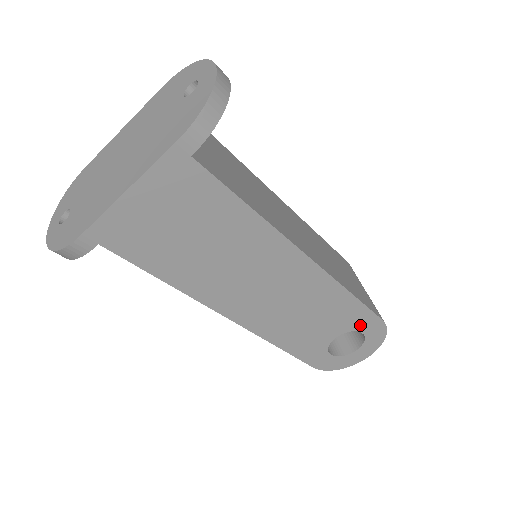
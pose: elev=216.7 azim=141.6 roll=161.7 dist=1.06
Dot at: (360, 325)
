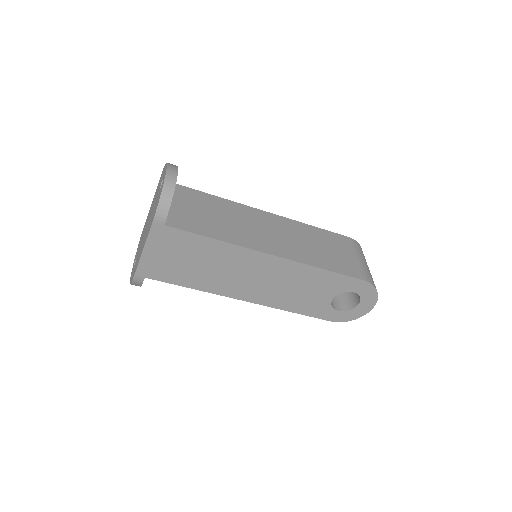
Dot at: (347, 287)
